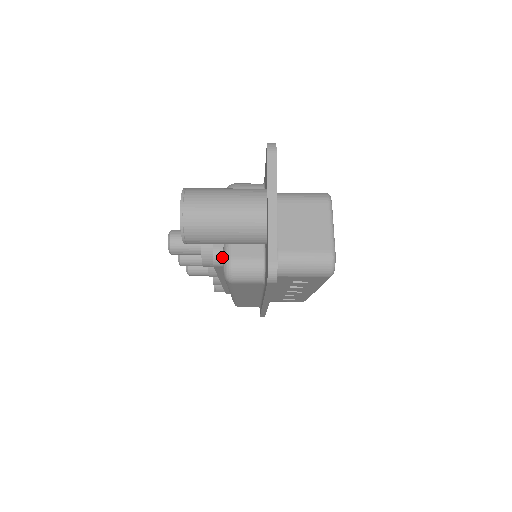
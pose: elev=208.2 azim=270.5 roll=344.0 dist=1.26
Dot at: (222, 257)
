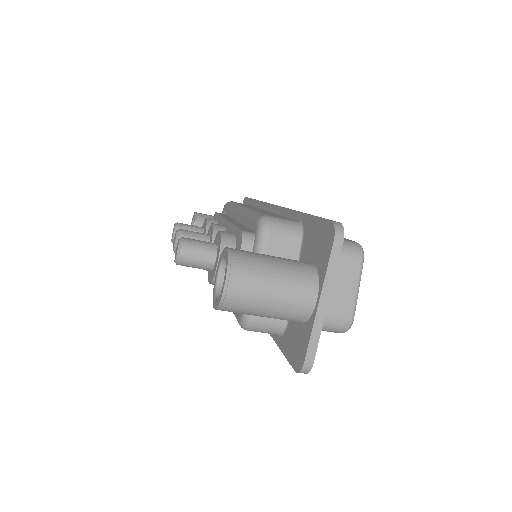
Dot at: occluded
